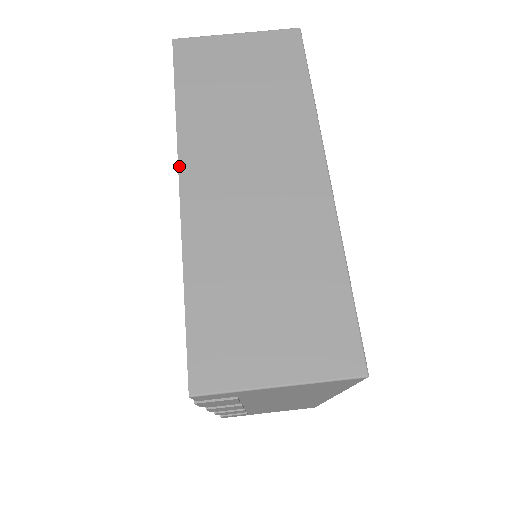
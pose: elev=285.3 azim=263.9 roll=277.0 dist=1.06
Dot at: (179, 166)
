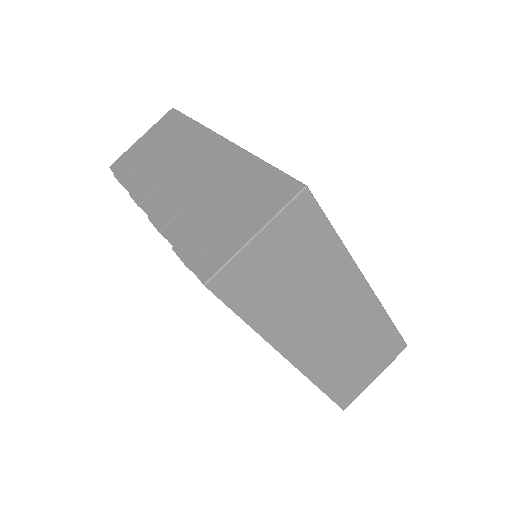
Dot at: (282, 355)
